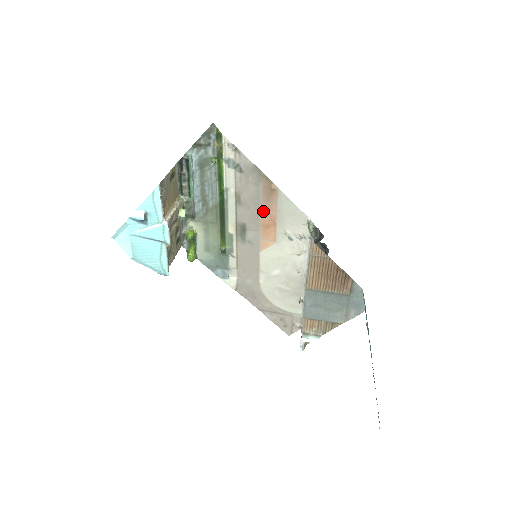
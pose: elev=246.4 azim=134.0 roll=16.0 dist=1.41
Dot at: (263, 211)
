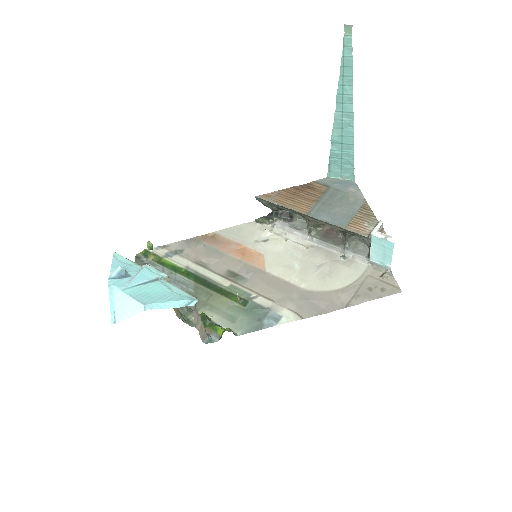
Dot at: (226, 251)
